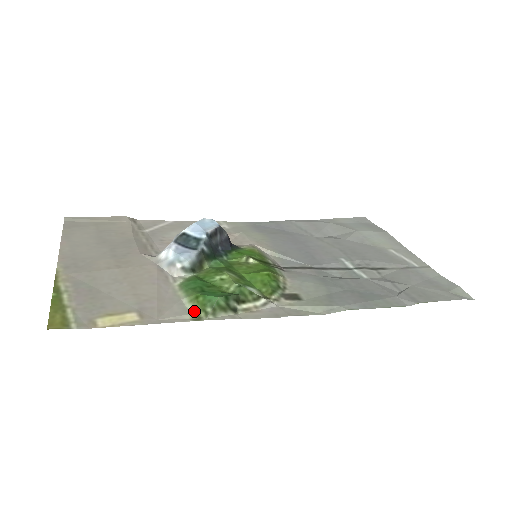
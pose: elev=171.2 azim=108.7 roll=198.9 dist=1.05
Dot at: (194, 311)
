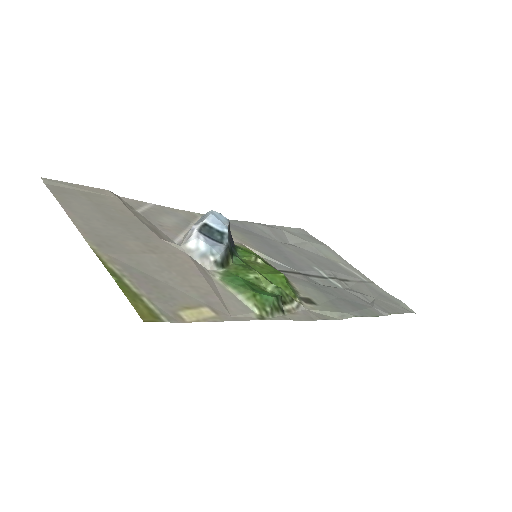
Dot at: (256, 310)
